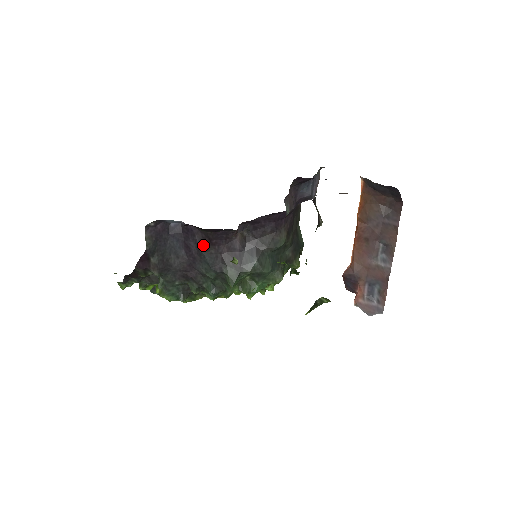
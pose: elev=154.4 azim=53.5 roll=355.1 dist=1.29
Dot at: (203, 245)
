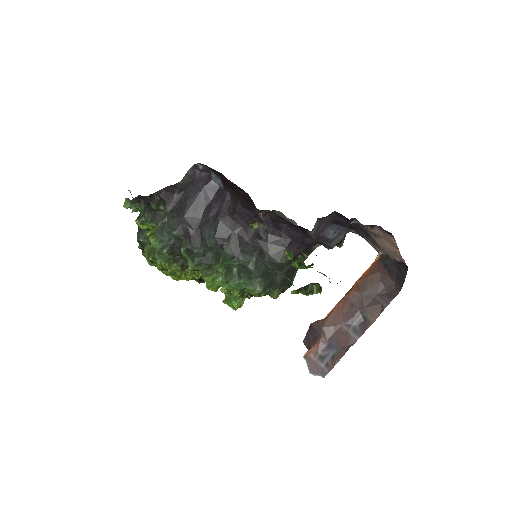
Dot at: (225, 213)
